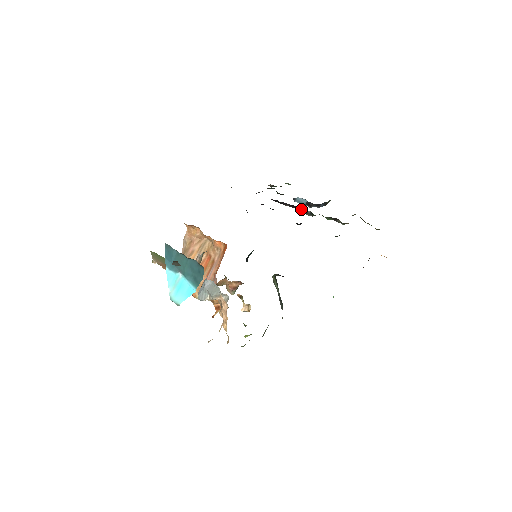
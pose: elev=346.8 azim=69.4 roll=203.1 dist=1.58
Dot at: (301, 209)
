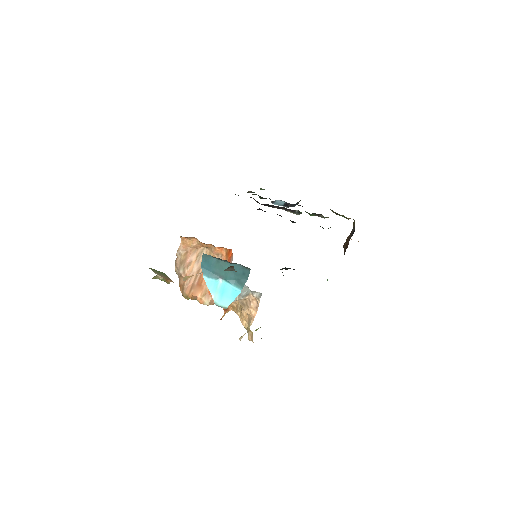
Dot at: (289, 209)
